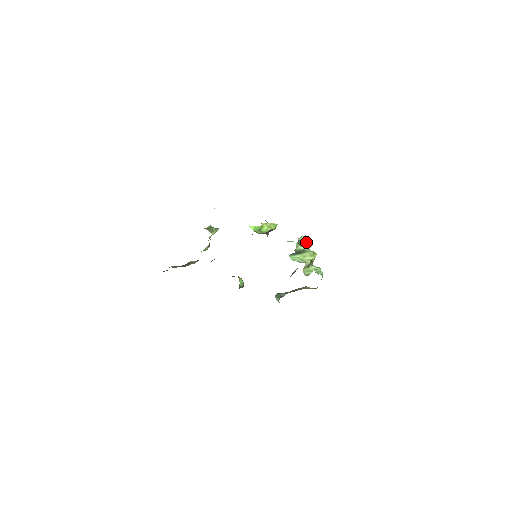
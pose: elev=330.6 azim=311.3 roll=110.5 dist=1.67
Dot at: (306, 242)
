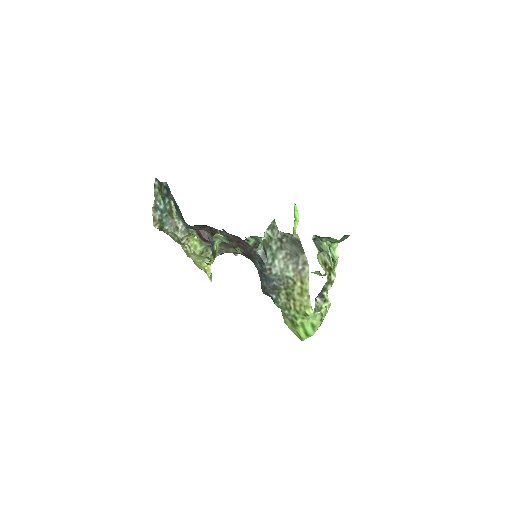
Dot at: (333, 268)
